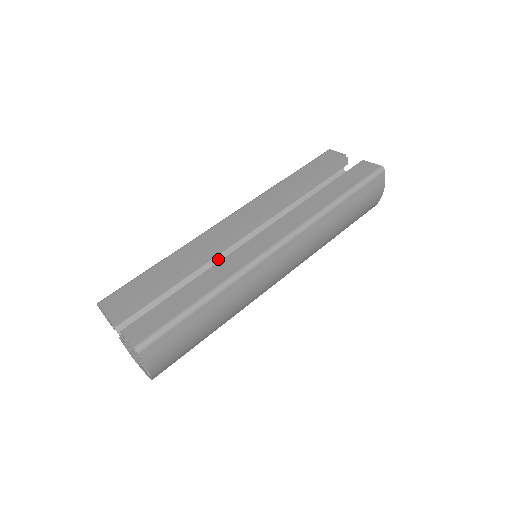
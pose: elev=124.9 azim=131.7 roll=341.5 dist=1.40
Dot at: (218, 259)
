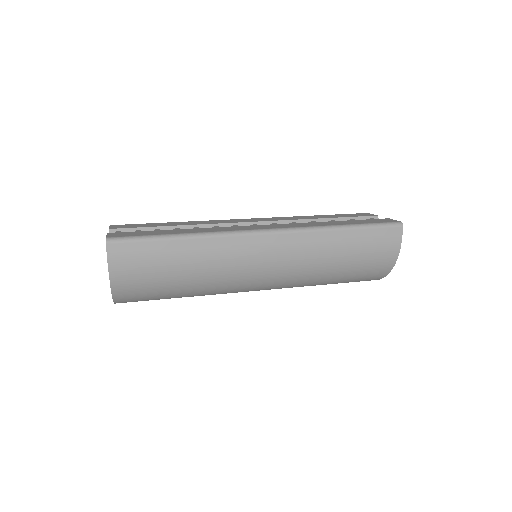
Dot at: occluded
